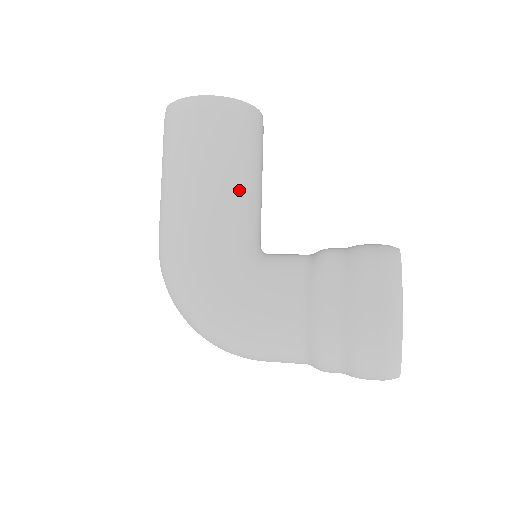
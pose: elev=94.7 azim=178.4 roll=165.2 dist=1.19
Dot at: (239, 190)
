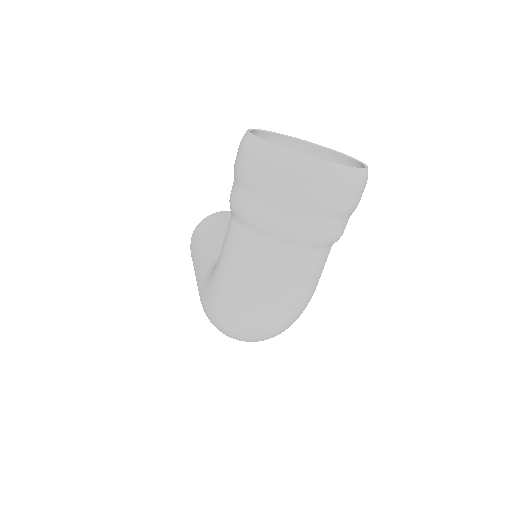
Dot at: (219, 238)
